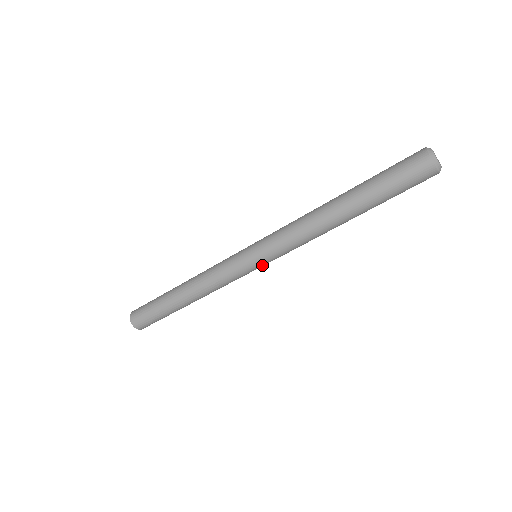
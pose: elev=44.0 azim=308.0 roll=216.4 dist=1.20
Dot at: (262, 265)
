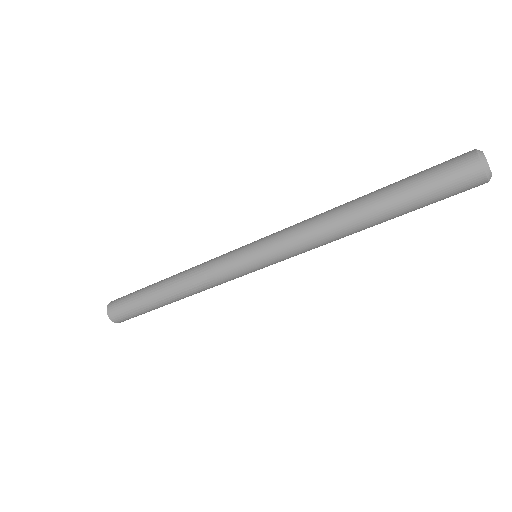
Dot at: (264, 267)
